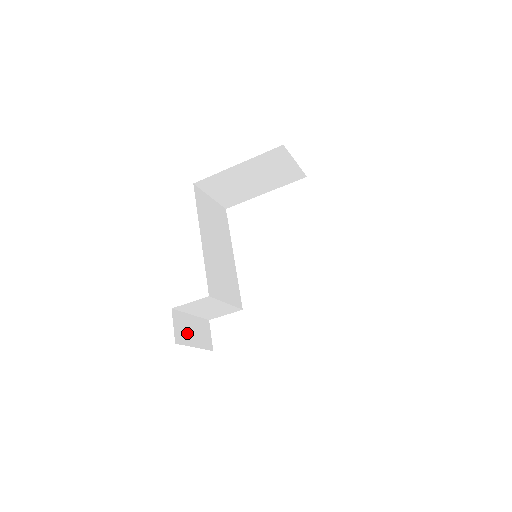
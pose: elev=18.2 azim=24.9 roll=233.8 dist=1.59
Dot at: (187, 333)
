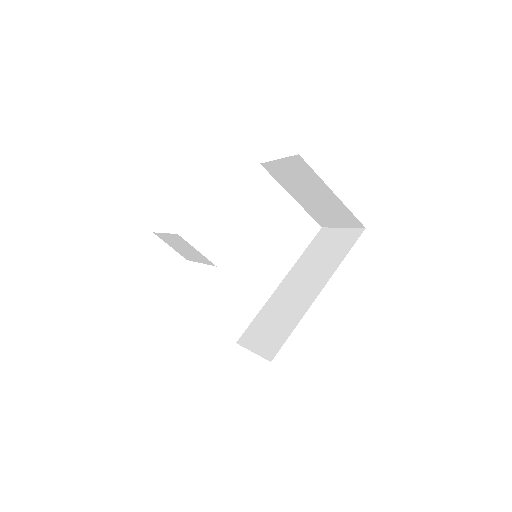
Dot at: occluded
